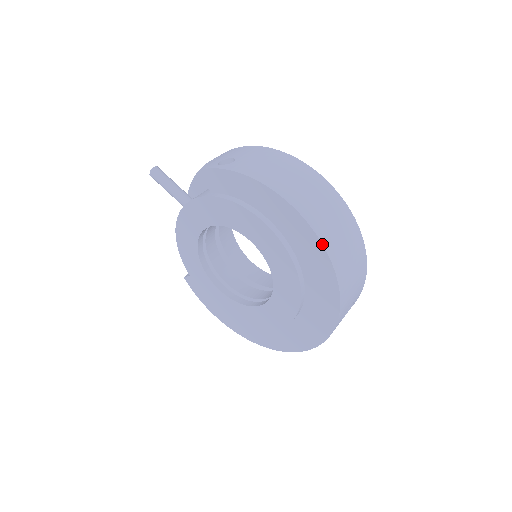
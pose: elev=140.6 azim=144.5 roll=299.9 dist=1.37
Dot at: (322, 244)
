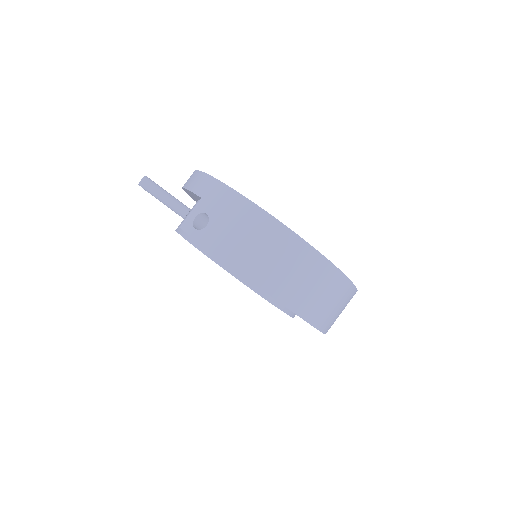
Dot at: occluded
